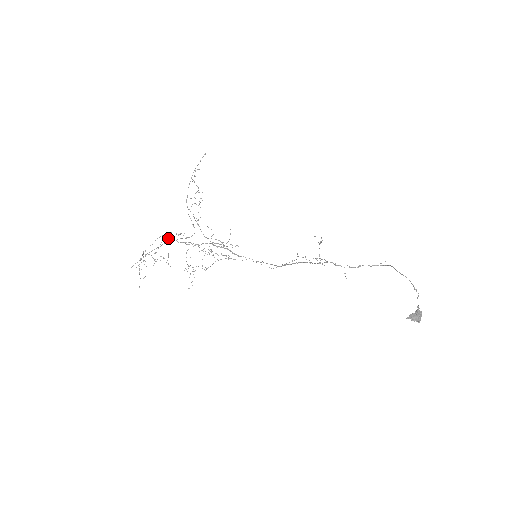
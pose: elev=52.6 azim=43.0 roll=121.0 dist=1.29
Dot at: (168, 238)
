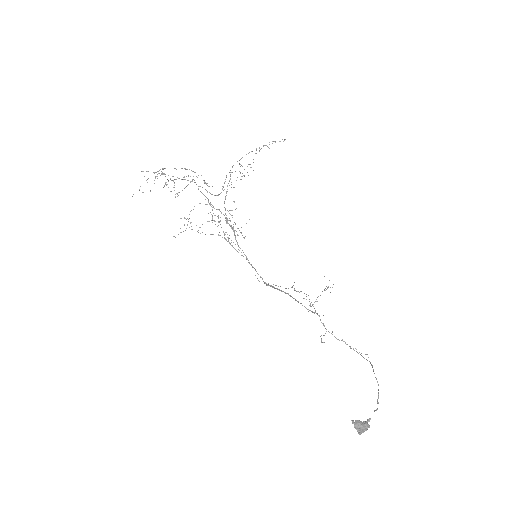
Dot at: occluded
